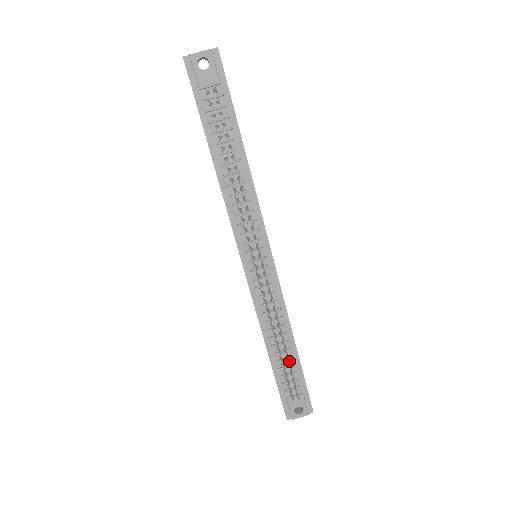
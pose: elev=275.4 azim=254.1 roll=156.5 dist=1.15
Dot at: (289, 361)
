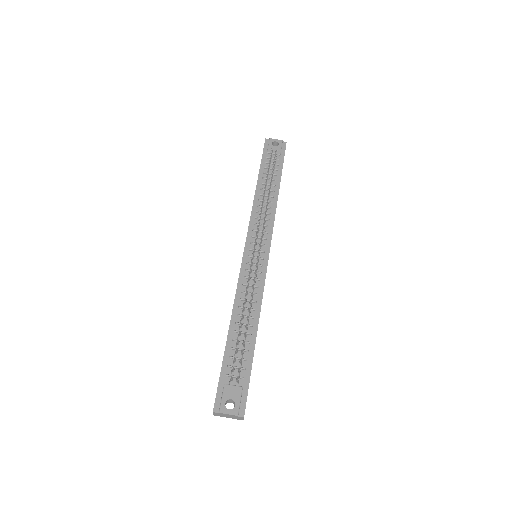
Dot at: (245, 344)
